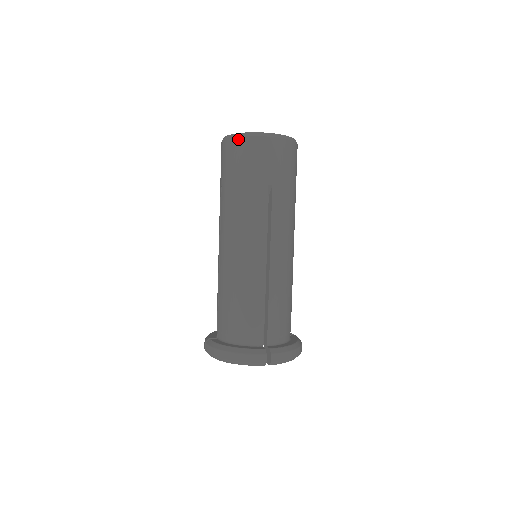
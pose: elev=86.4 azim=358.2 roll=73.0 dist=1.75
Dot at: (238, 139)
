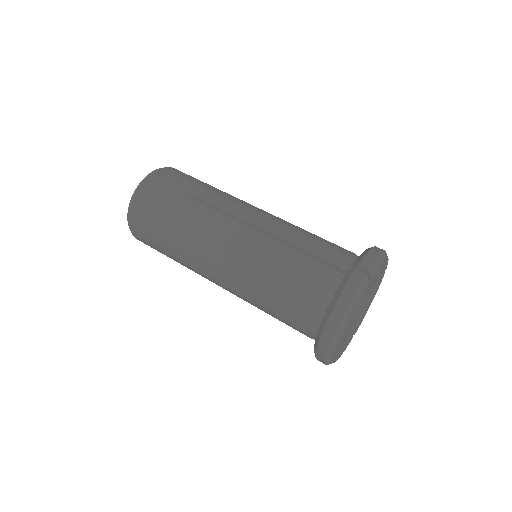
Dot at: (132, 207)
